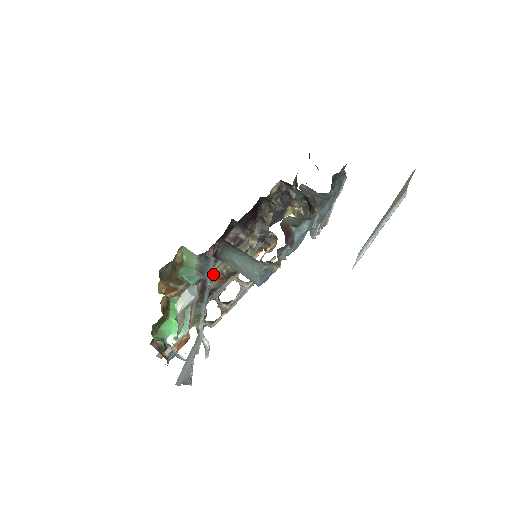
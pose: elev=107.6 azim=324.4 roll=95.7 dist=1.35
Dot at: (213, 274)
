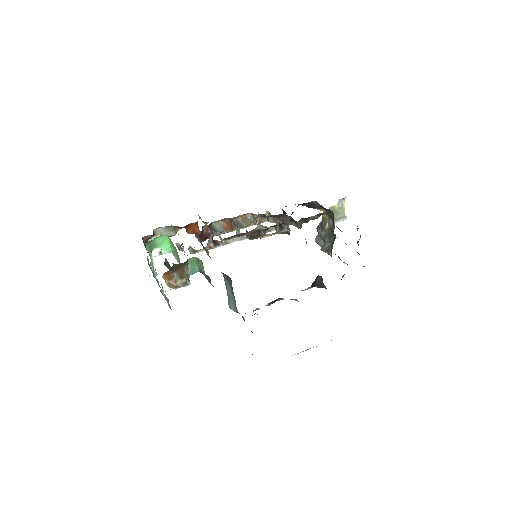
Dot at: occluded
